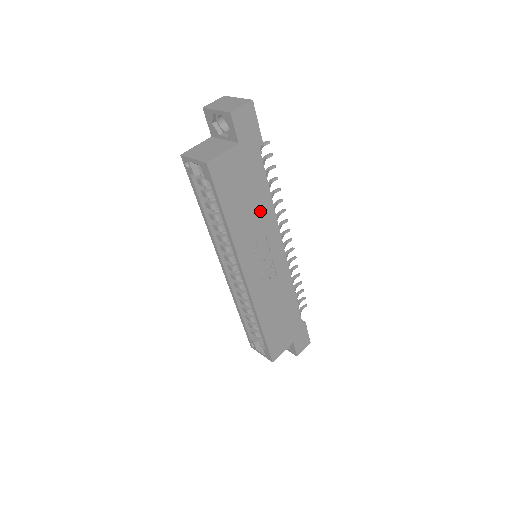
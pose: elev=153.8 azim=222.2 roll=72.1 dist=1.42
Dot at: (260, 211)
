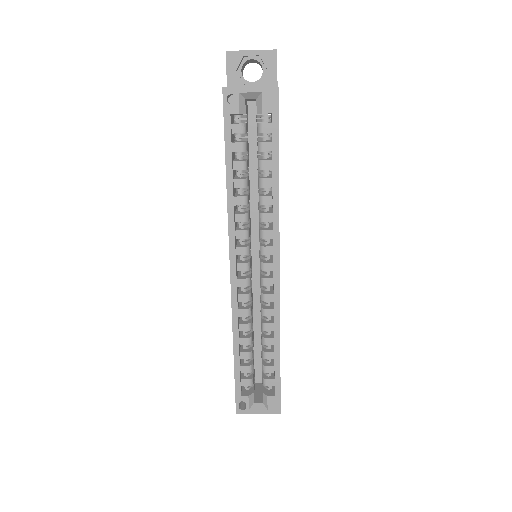
Dot at: occluded
